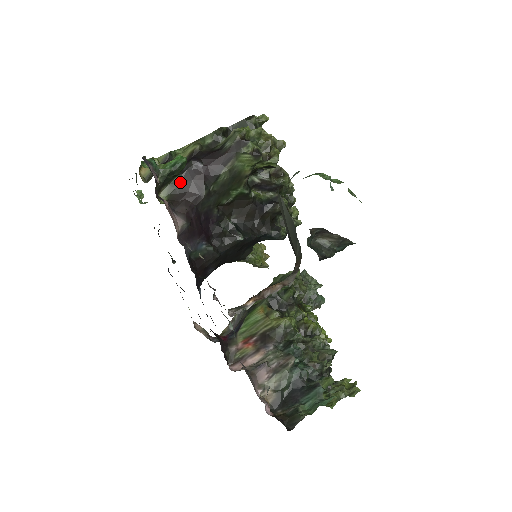
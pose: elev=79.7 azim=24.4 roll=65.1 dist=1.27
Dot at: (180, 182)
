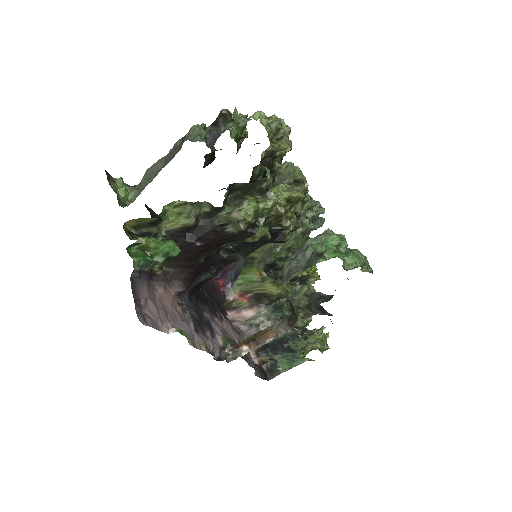
Dot at: occluded
